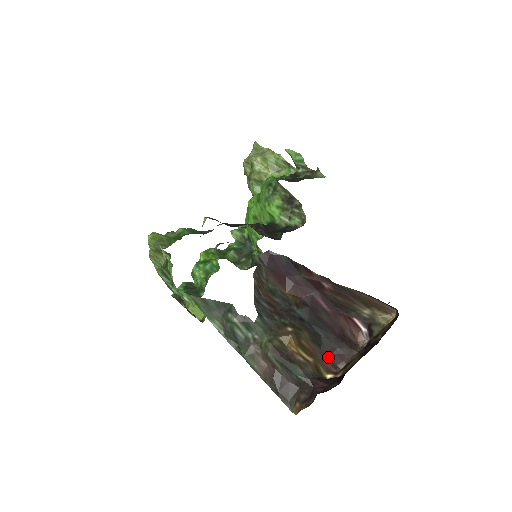
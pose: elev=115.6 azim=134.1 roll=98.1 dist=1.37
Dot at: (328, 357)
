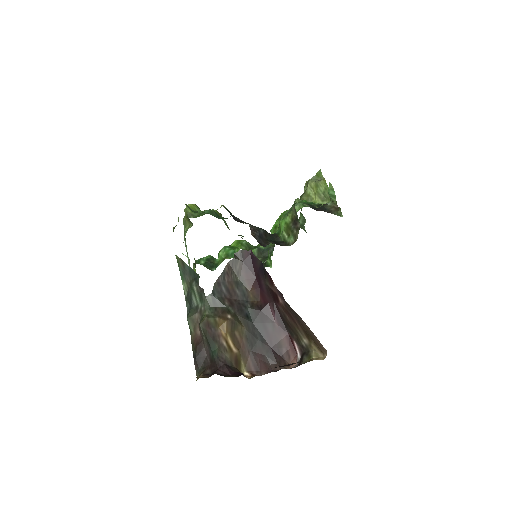
Dot at: (255, 359)
